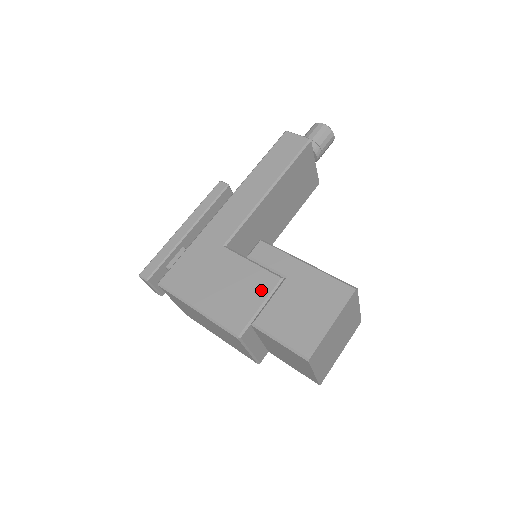
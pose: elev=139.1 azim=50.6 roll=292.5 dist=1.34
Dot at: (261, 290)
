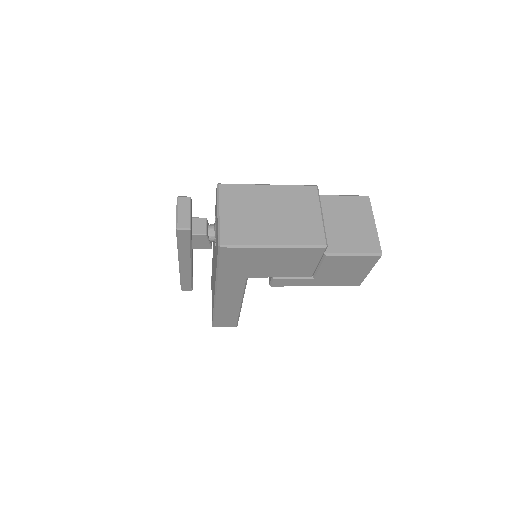
Dot at: occluded
